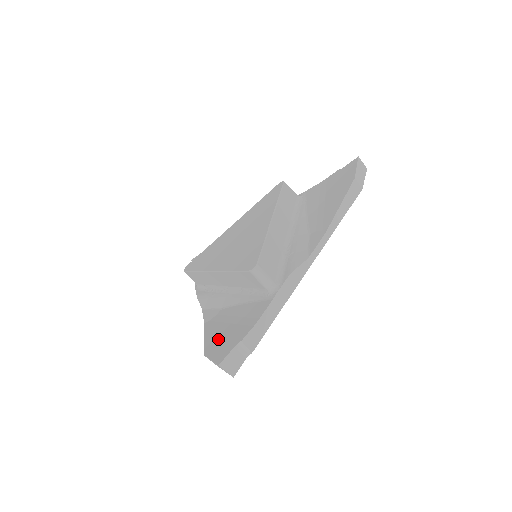
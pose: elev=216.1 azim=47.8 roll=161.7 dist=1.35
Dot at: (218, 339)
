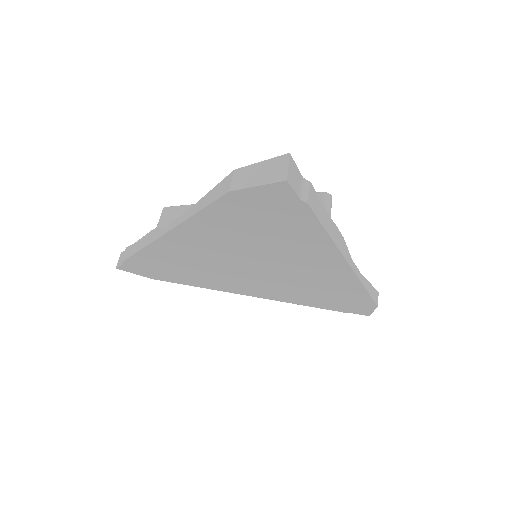
Dot at: occluded
